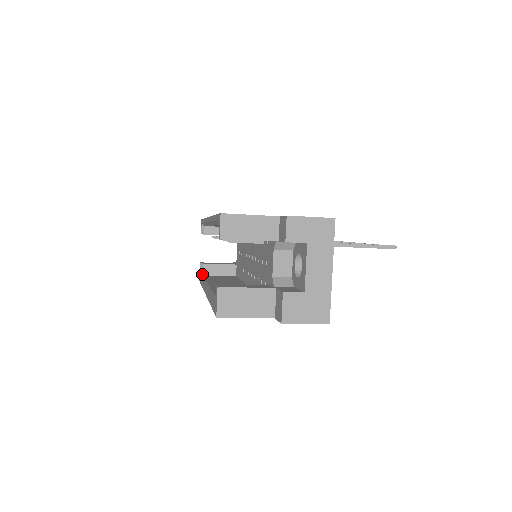
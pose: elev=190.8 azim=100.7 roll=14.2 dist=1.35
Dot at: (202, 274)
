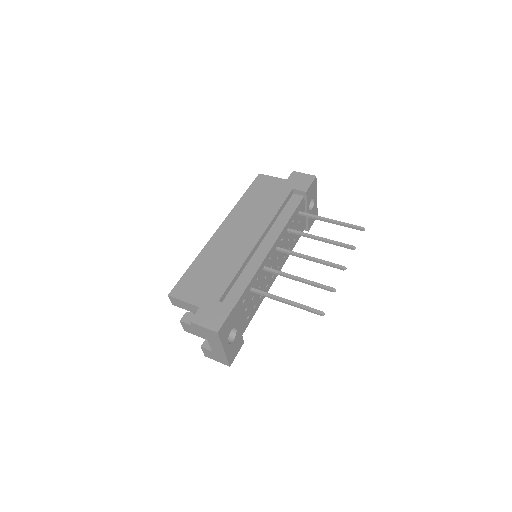
Dot at: occluded
